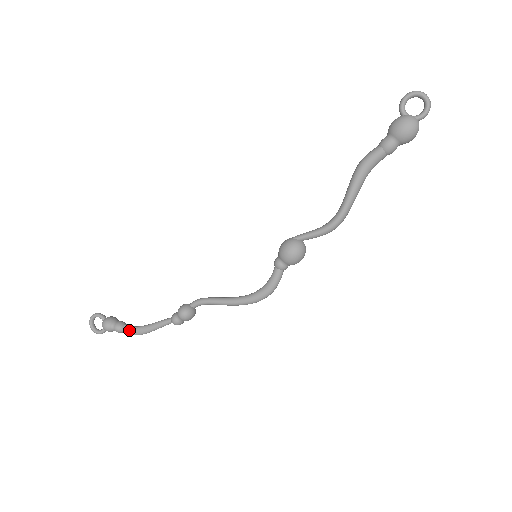
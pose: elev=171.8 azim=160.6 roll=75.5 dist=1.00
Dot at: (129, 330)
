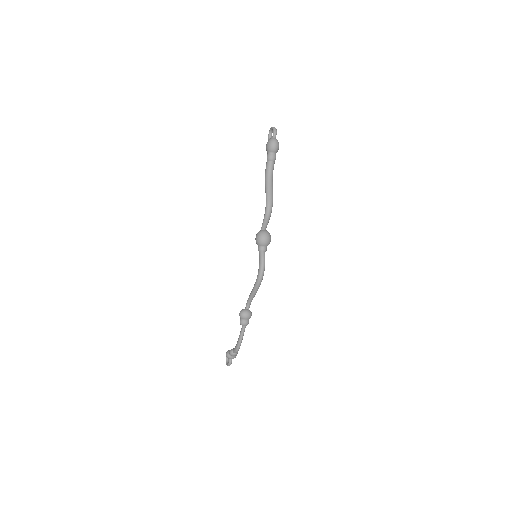
Dot at: (234, 349)
